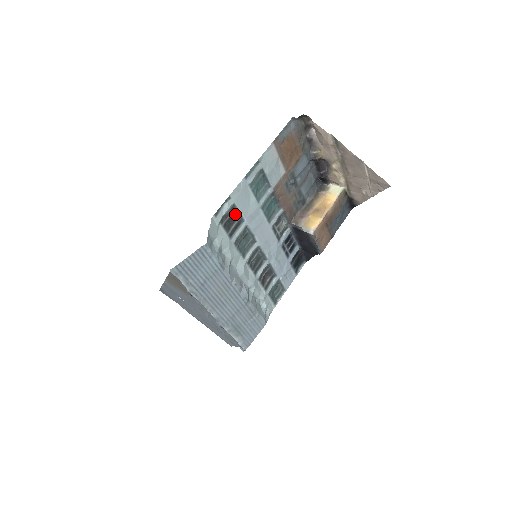
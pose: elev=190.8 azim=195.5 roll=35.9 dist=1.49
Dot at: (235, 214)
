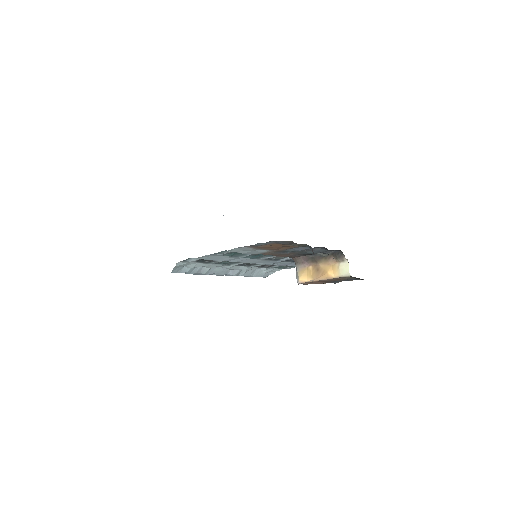
Dot at: occluded
